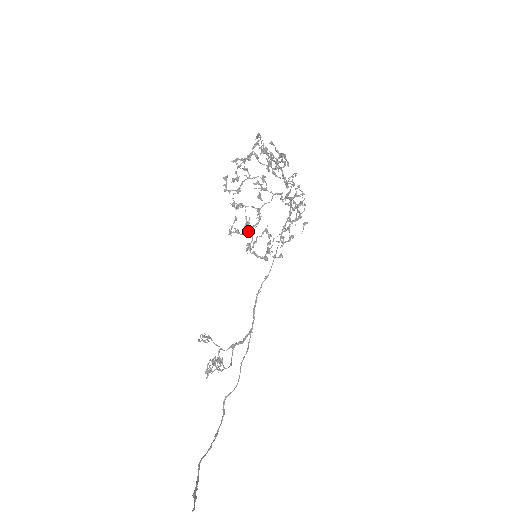
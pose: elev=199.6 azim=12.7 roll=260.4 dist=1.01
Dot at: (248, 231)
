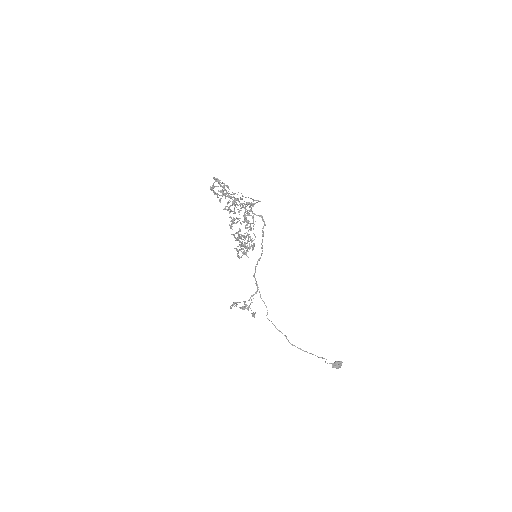
Dot at: occluded
